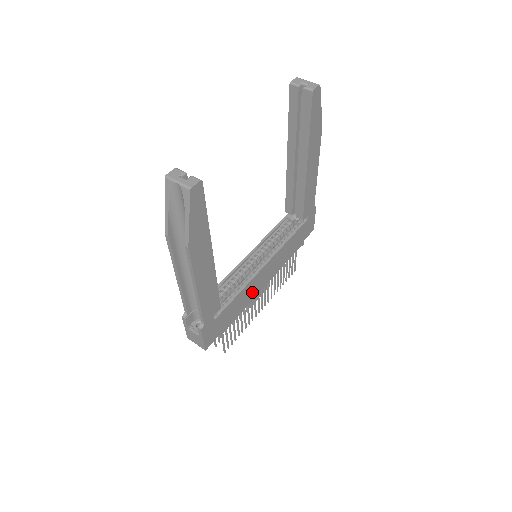
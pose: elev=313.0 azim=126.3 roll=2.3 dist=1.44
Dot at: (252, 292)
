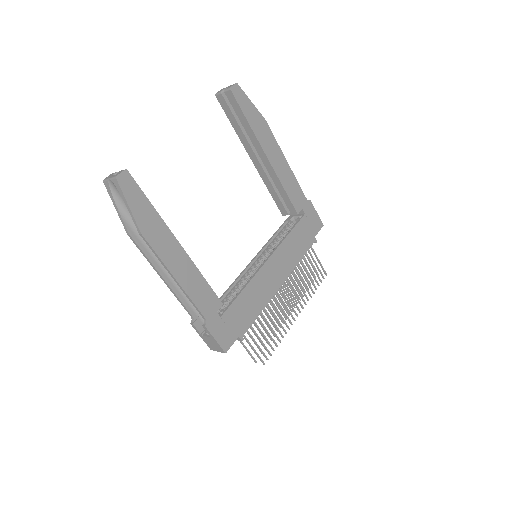
Dot at: (264, 291)
